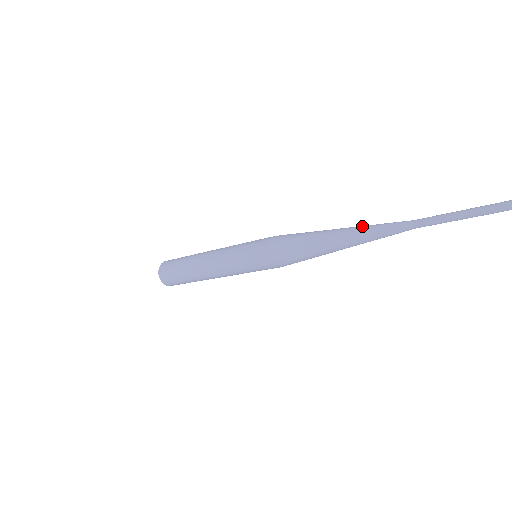
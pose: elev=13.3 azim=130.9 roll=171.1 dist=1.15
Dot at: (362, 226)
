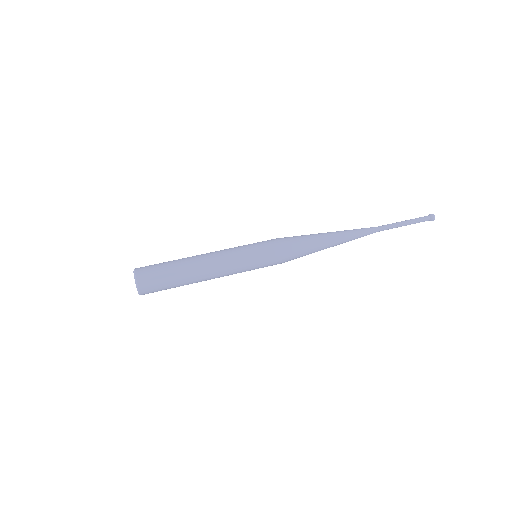
Dot at: (351, 238)
